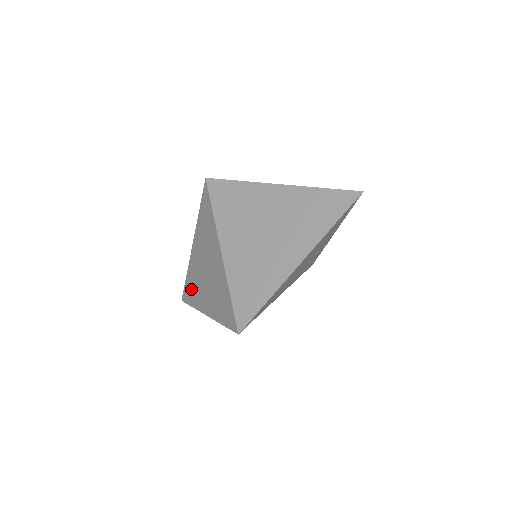
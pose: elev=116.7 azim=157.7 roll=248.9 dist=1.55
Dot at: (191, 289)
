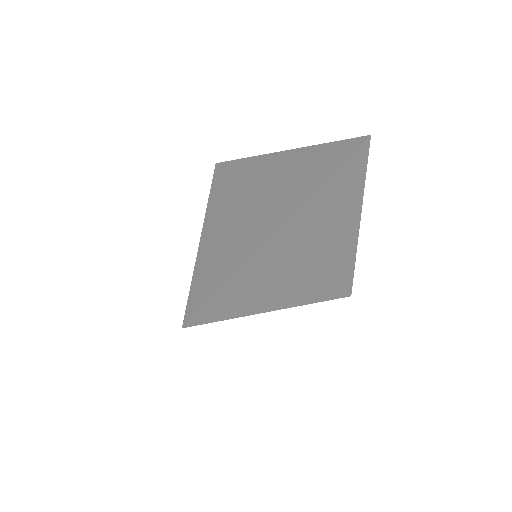
Dot at: occluded
